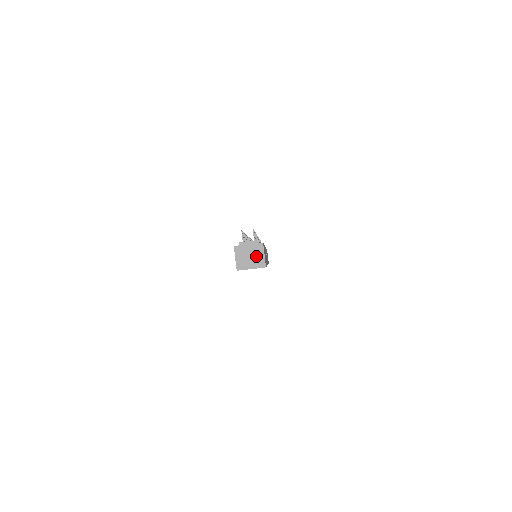
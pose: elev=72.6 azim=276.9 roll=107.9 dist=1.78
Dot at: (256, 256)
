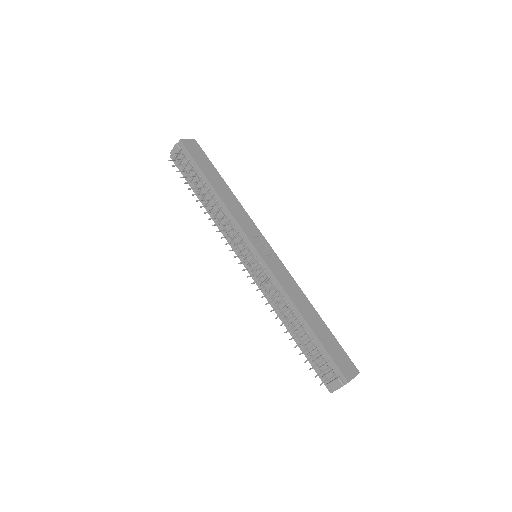
Dot at: occluded
